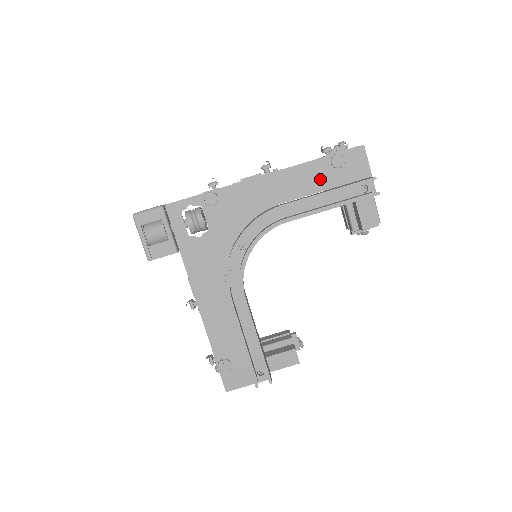
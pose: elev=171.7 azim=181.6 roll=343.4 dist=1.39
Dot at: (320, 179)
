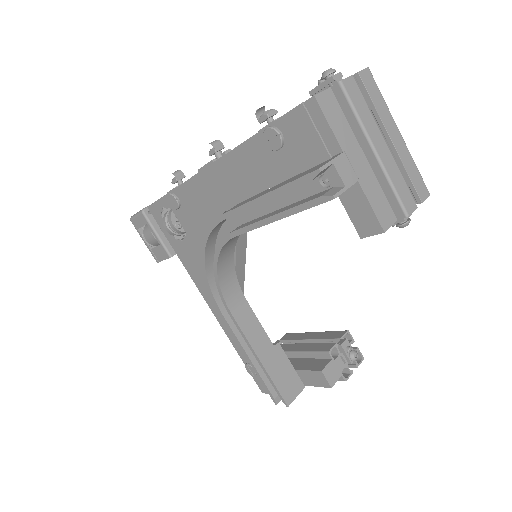
Dot at: (262, 169)
